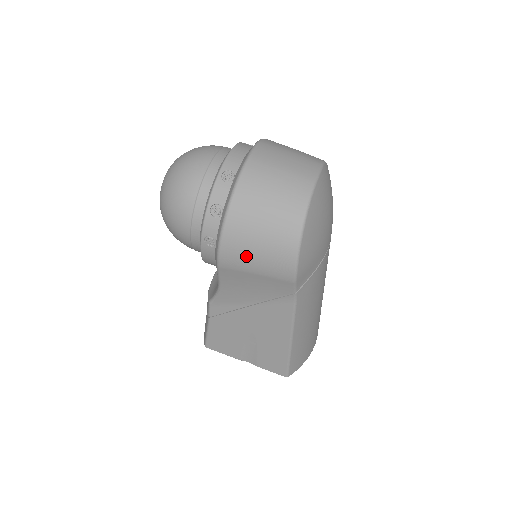
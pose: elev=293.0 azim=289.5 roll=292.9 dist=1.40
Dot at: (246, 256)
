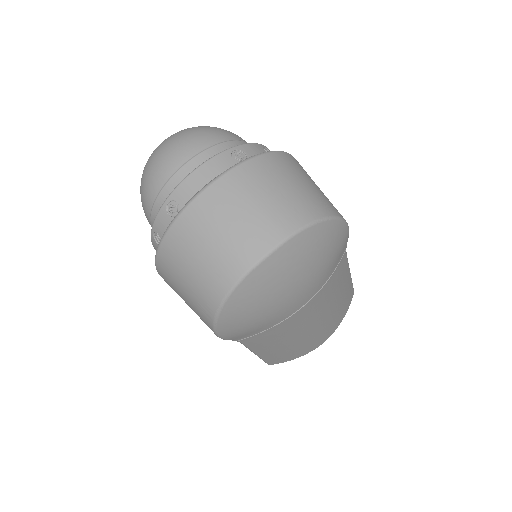
Dot at: (179, 295)
